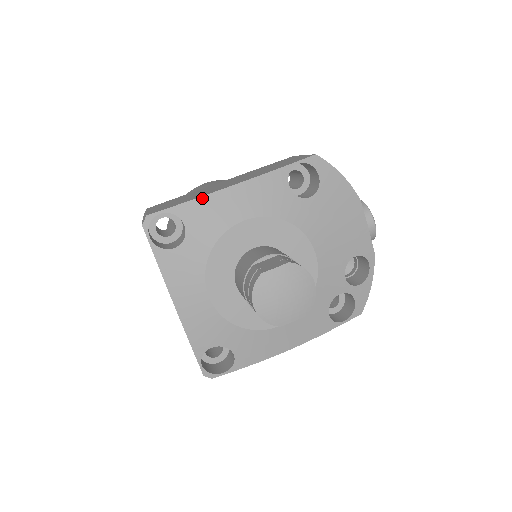
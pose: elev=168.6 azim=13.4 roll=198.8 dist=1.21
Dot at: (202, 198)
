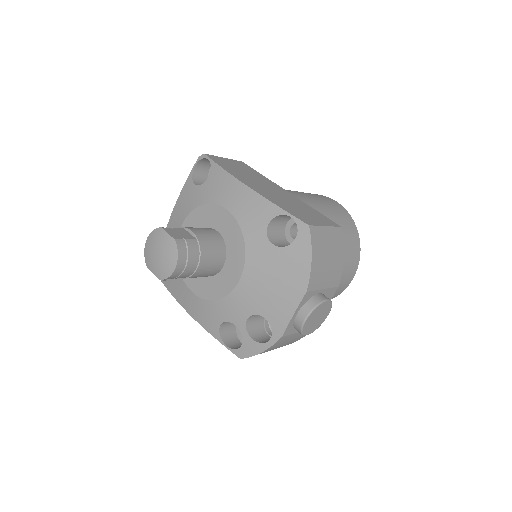
Dot at: (227, 173)
